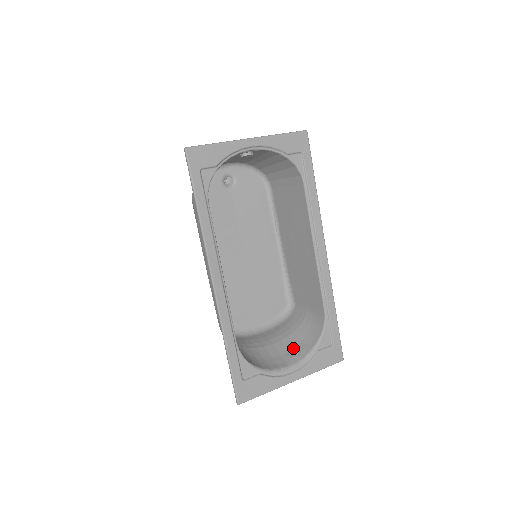
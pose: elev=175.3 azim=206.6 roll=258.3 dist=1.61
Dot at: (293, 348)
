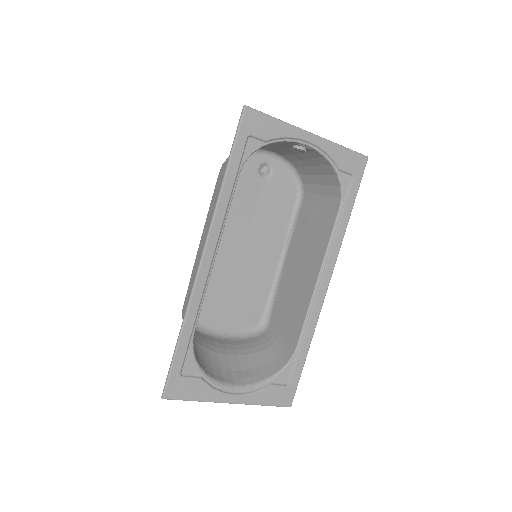
Dot at: (246, 369)
